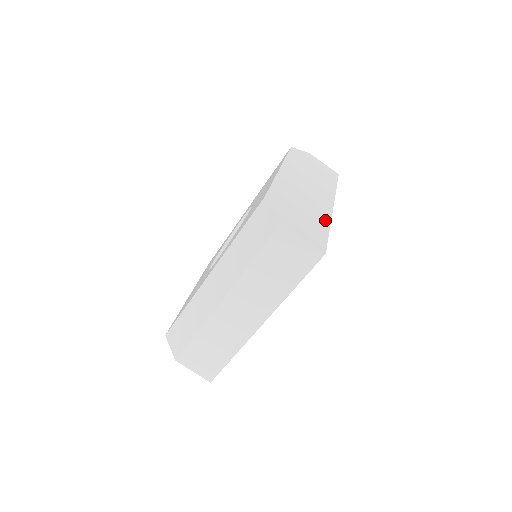
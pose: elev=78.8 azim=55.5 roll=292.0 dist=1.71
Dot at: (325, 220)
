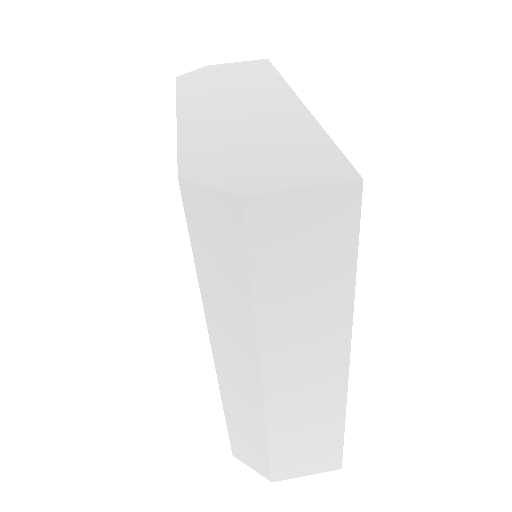
Dot at: (307, 127)
